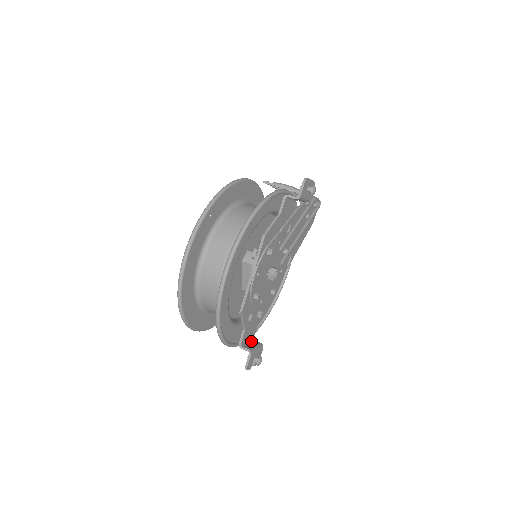
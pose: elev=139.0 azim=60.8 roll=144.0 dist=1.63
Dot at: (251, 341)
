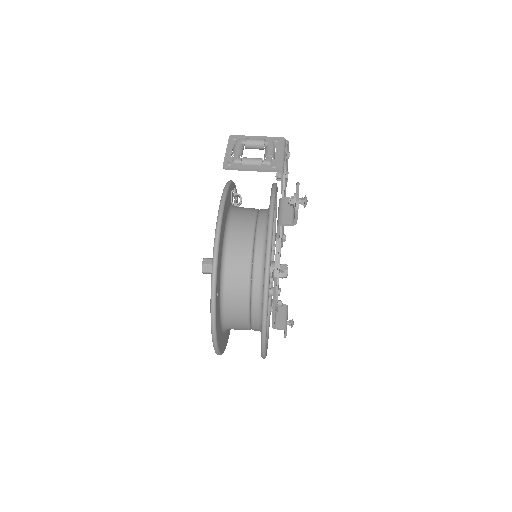
Dot at: occluded
